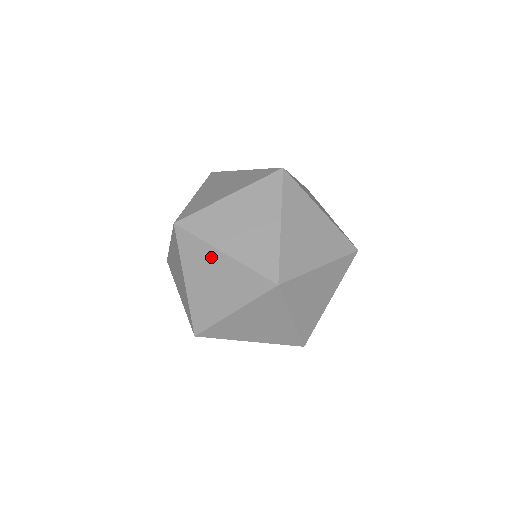
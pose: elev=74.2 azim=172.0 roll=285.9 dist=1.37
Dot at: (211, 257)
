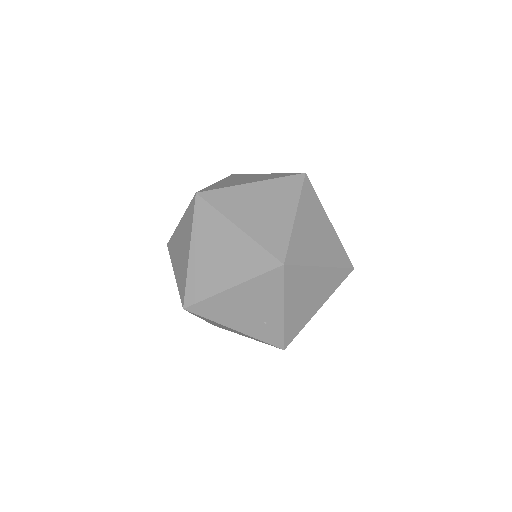
Dot at: (178, 234)
